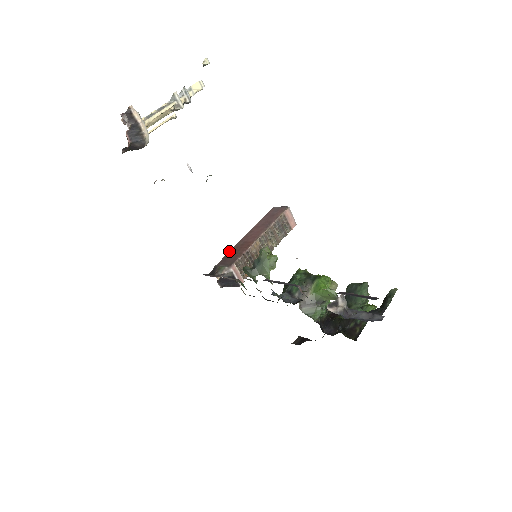
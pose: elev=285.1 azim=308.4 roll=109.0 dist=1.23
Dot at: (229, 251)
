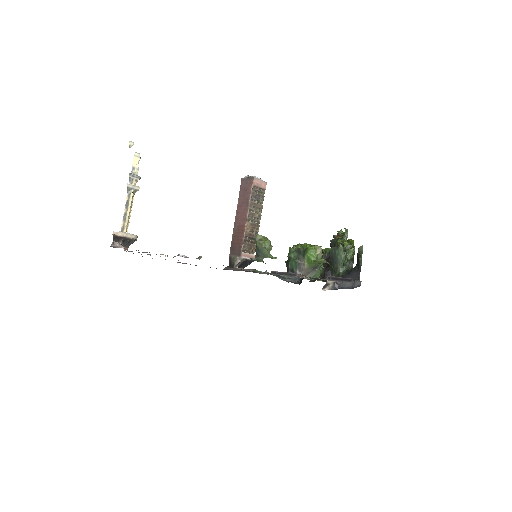
Dot at: occluded
